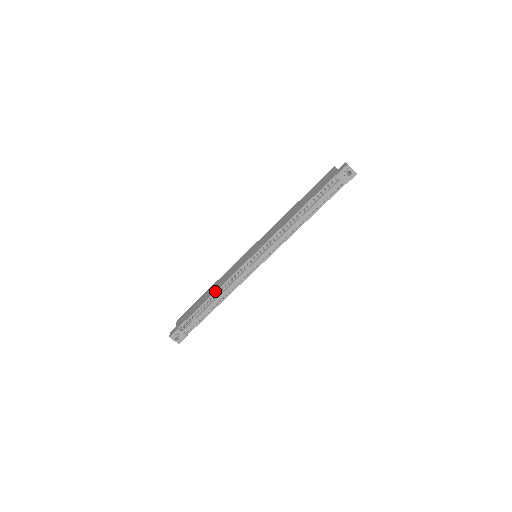
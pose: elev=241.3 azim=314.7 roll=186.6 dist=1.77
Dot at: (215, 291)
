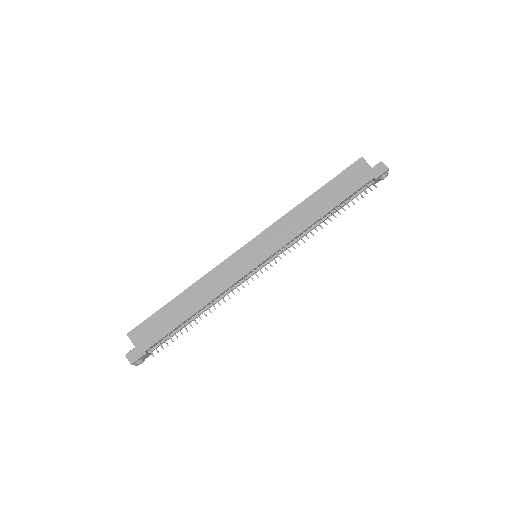
Dot at: (206, 305)
